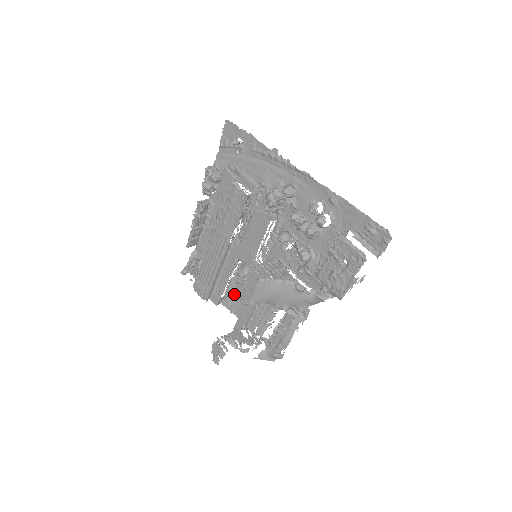
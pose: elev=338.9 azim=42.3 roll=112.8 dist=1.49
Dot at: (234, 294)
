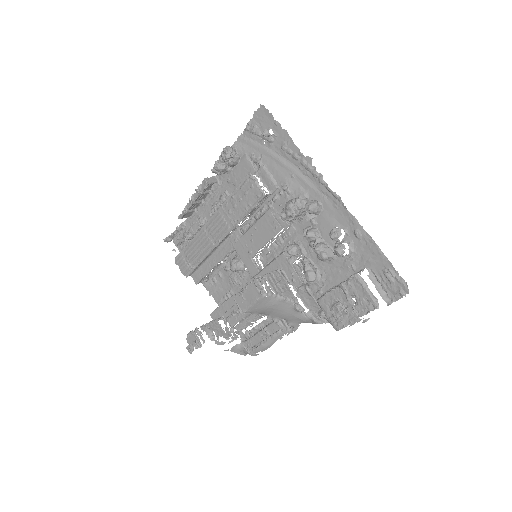
Dot at: (218, 278)
